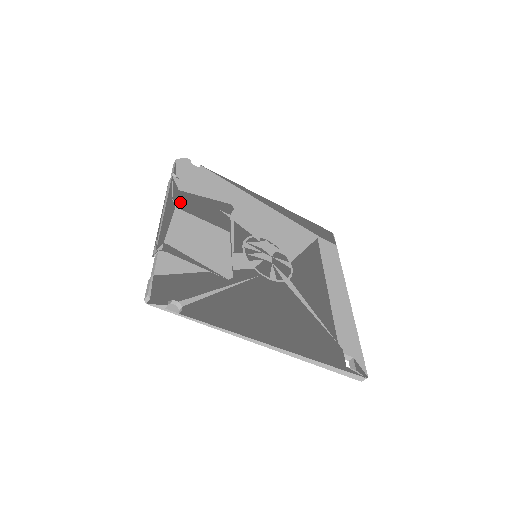
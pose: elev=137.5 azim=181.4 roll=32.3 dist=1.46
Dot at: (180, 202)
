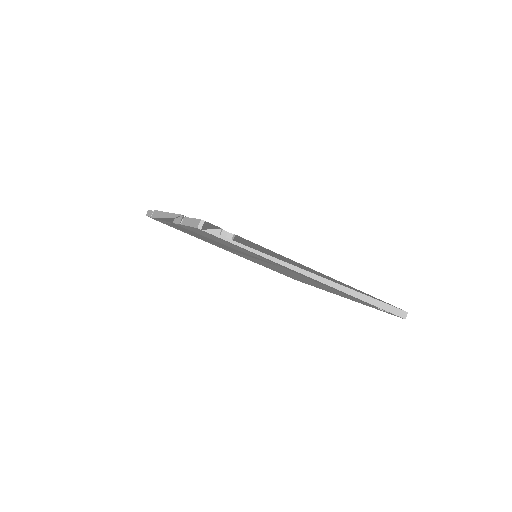
Dot at: occluded
